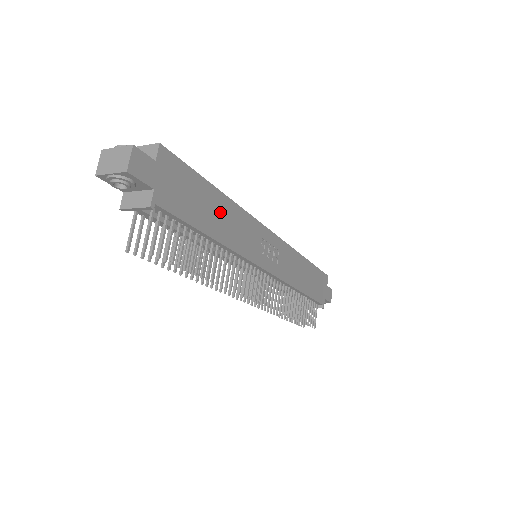
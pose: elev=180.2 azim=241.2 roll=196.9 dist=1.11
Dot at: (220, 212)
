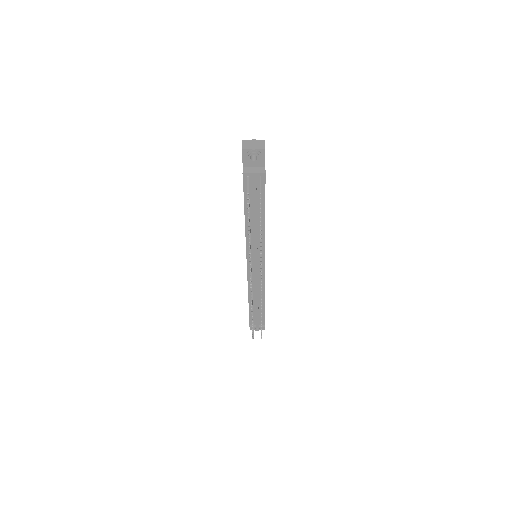
Dot at: occluded
